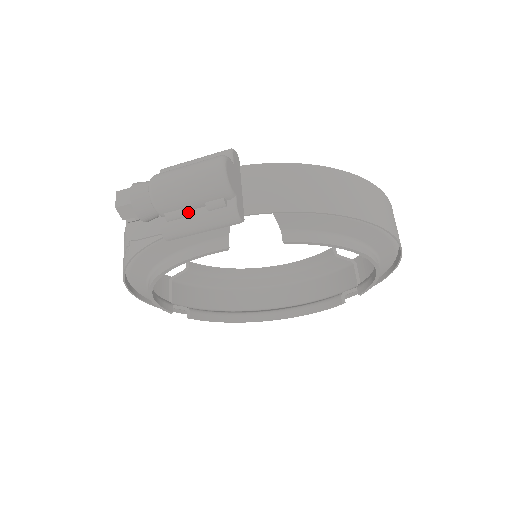
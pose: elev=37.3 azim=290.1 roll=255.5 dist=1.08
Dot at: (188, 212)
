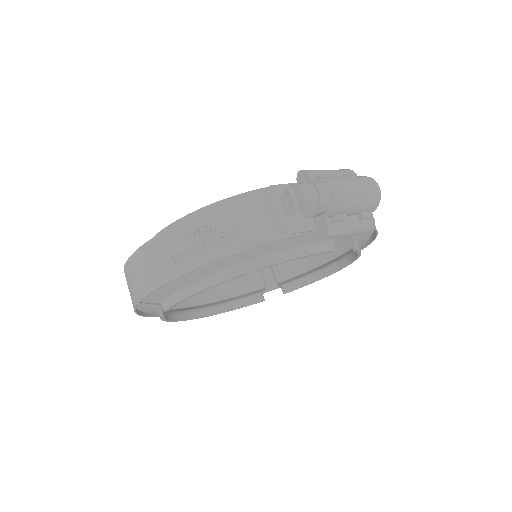
Dot at: (346, 217)
